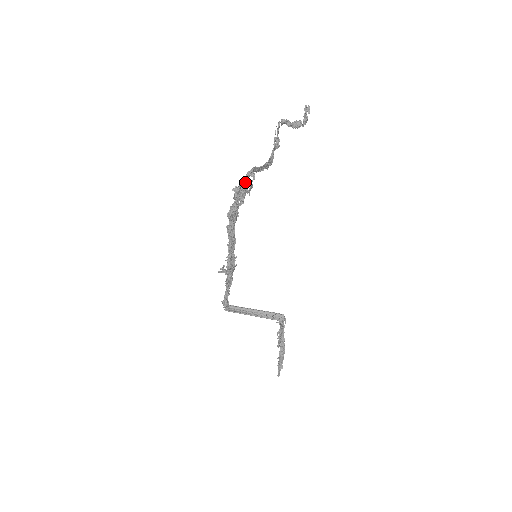
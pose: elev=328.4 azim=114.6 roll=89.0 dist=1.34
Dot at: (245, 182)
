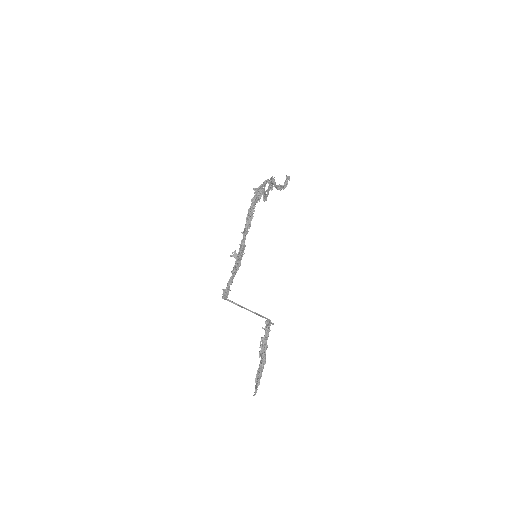
Dot at: (263, 186)
